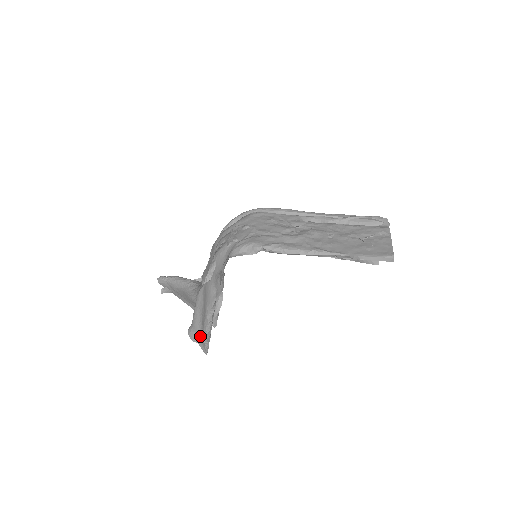
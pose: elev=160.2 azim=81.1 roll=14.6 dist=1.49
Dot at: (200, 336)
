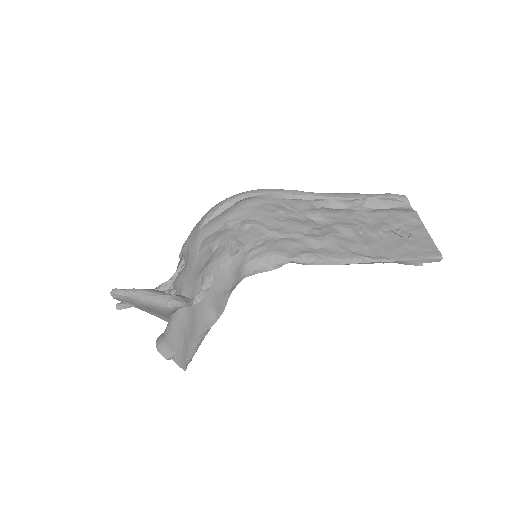
Dot at: (178, 353)
